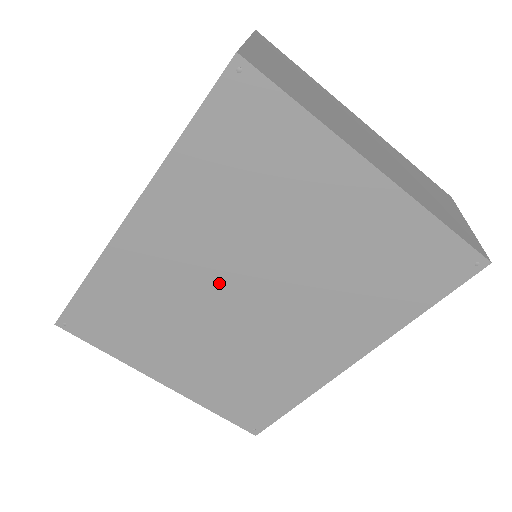
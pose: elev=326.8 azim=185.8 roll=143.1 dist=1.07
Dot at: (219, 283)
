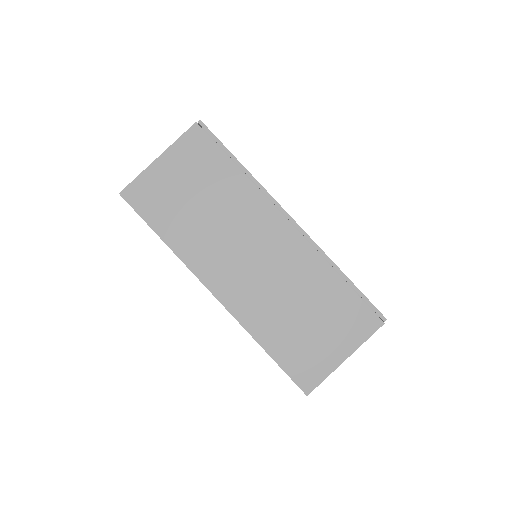
Dot at: occluded
